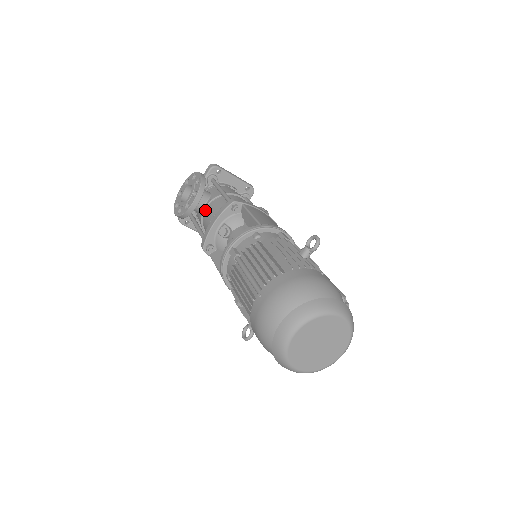
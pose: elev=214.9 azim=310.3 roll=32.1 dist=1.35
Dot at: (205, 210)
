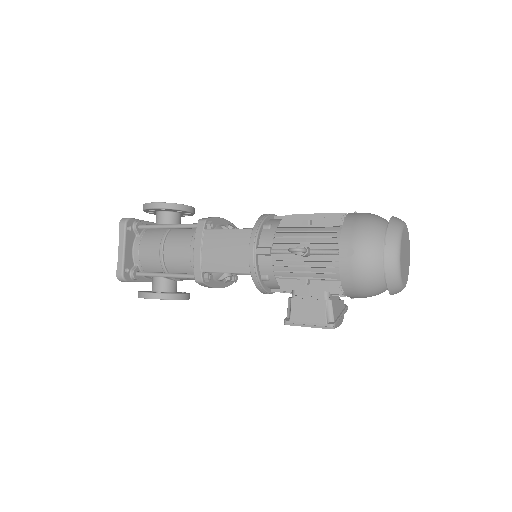
Dot at: occluded
